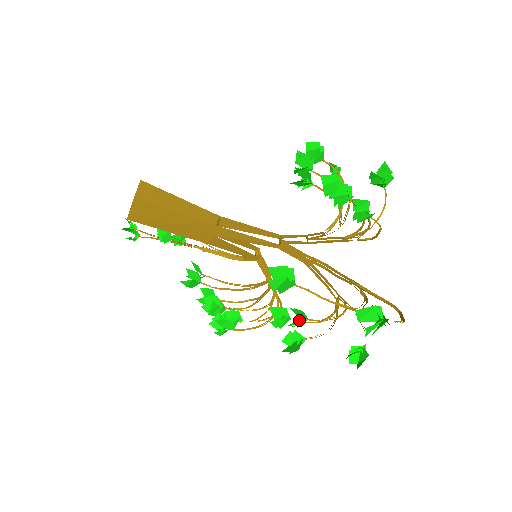
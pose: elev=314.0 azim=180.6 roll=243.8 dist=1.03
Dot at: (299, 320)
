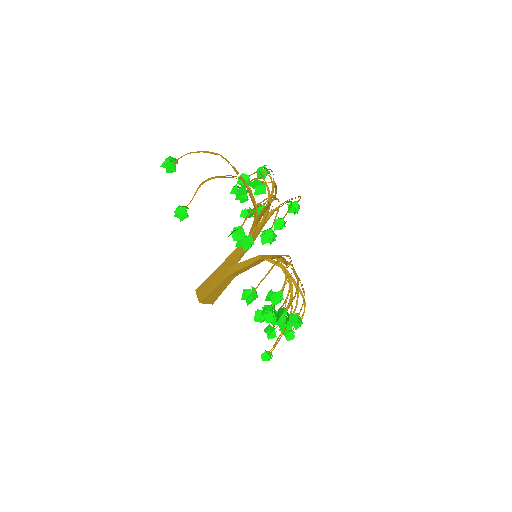
Dot at: (253, 231)
